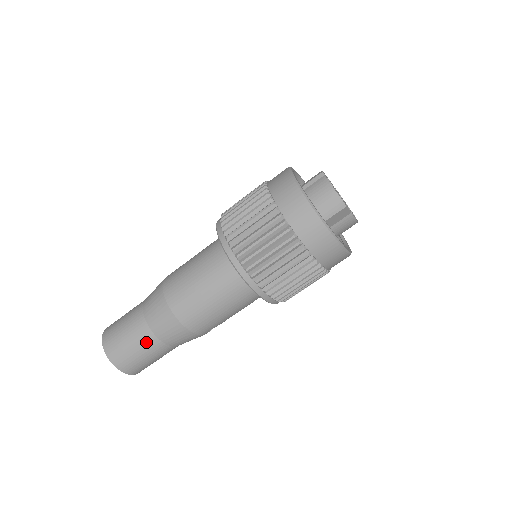
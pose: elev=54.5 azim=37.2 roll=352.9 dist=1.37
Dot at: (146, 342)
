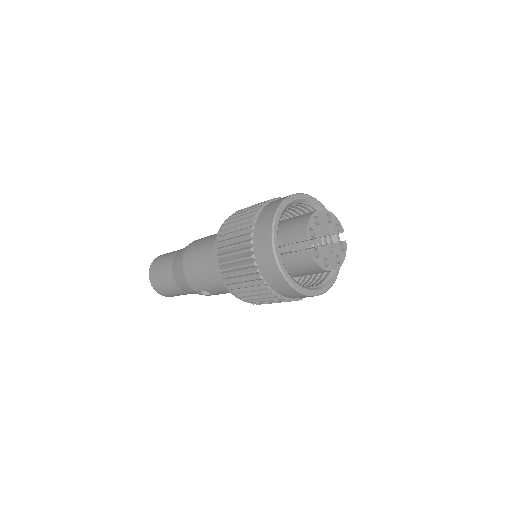
Dot at: (167, 269)
